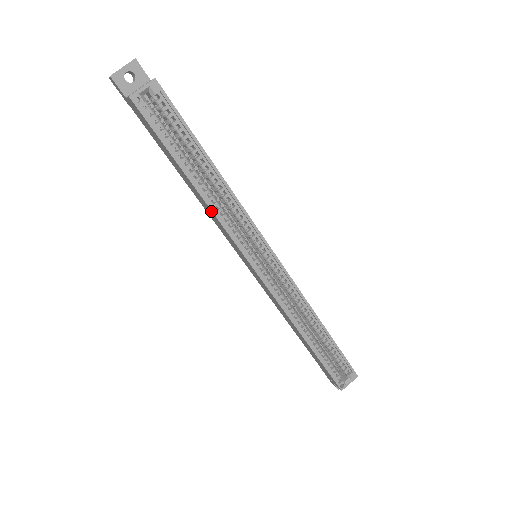
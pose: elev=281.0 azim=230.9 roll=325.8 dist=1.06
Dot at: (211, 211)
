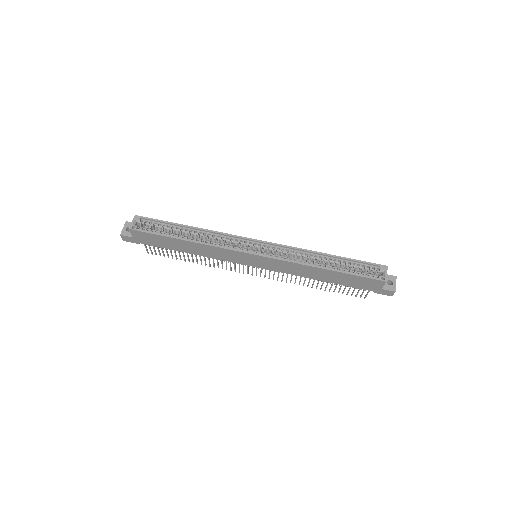
Dot at: (205, 246)
